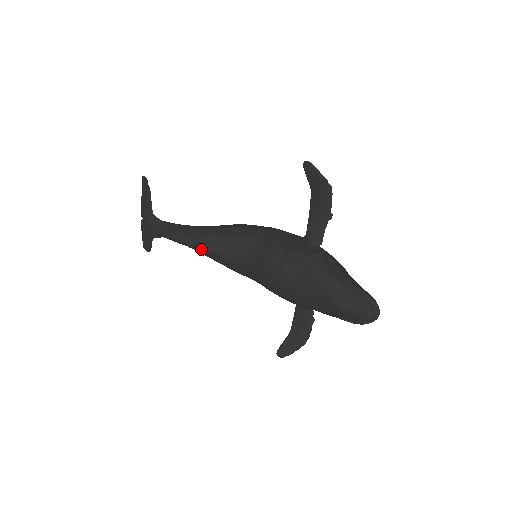
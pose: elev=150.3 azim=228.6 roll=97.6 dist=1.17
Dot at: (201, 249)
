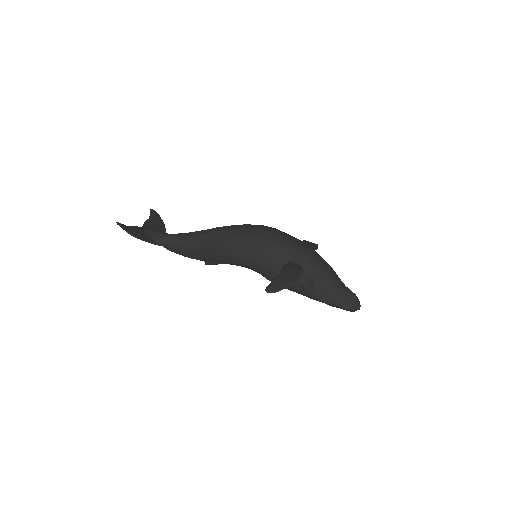
Dot at: occluded
